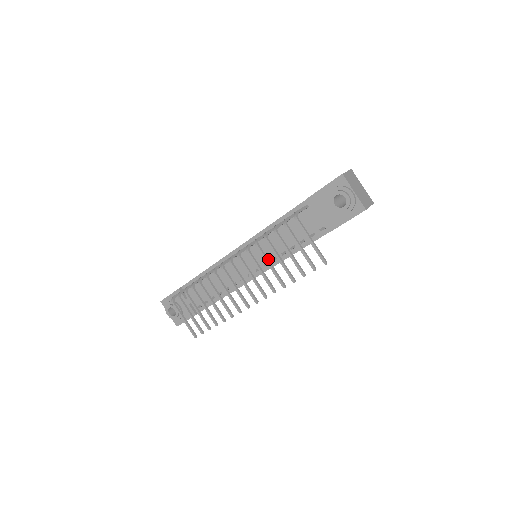
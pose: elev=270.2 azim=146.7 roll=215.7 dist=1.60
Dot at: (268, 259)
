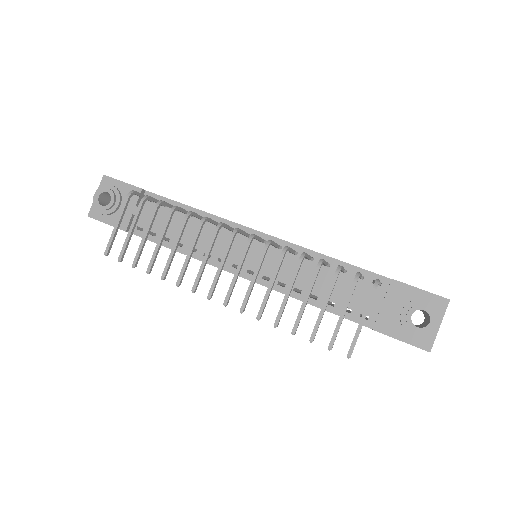
Dot at: occluded
